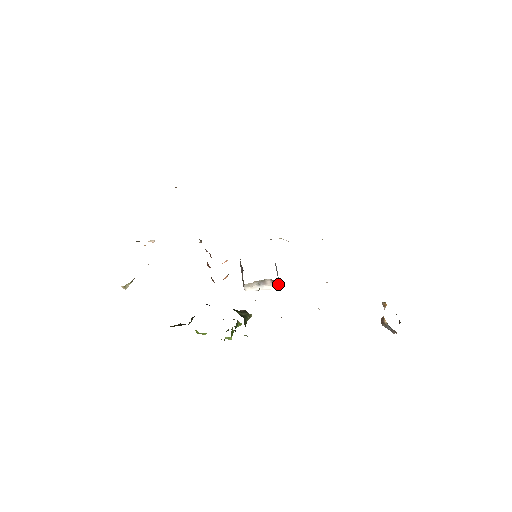
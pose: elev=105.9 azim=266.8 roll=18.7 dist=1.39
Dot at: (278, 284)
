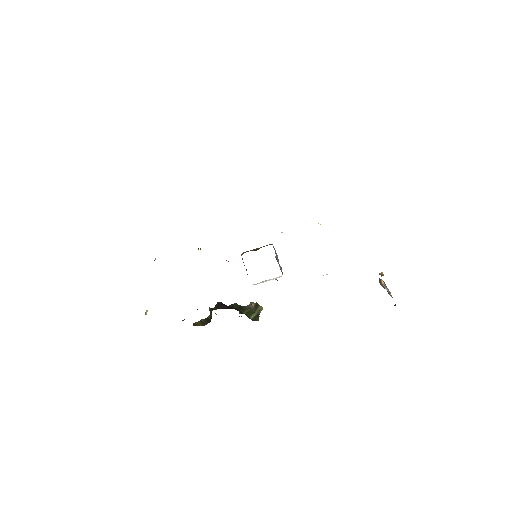
Dot at: (281, 276)
